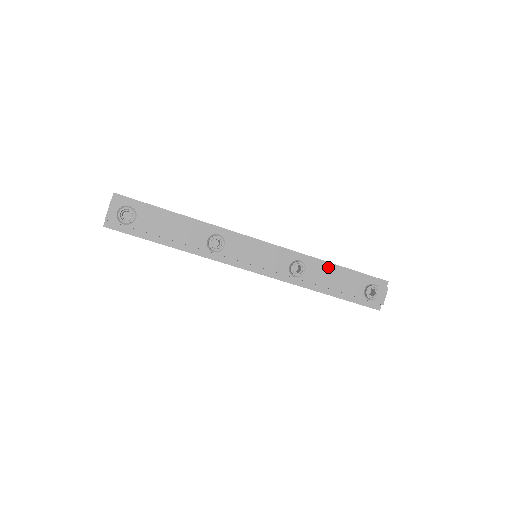
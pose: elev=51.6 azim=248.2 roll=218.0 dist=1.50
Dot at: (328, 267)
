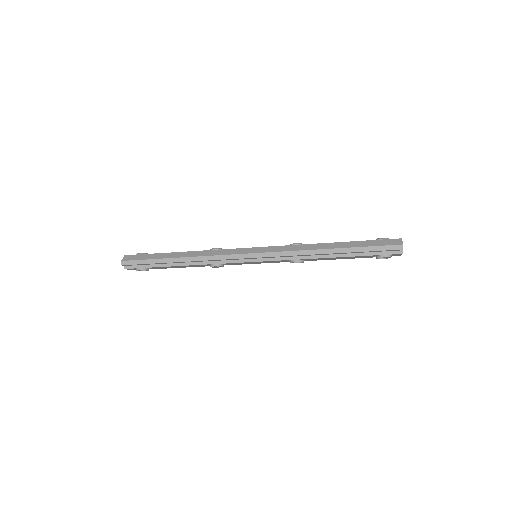
Dot at: (328, 254)
